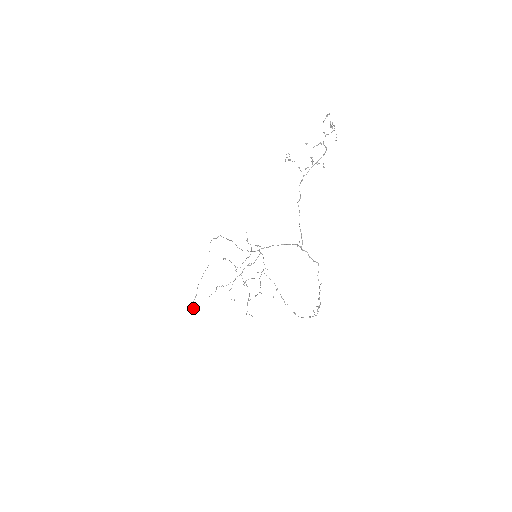
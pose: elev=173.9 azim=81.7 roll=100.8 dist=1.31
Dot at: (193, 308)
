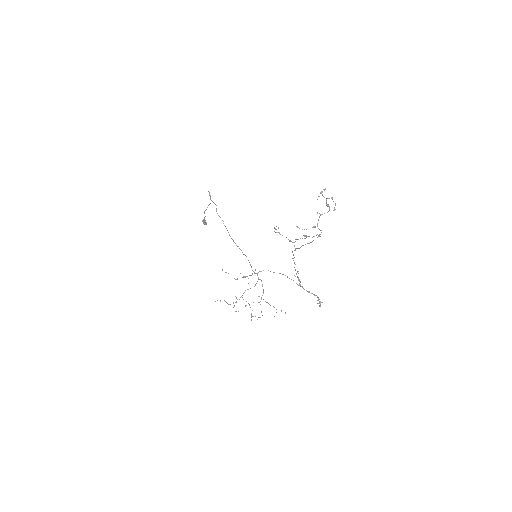
Dot at: occluded
